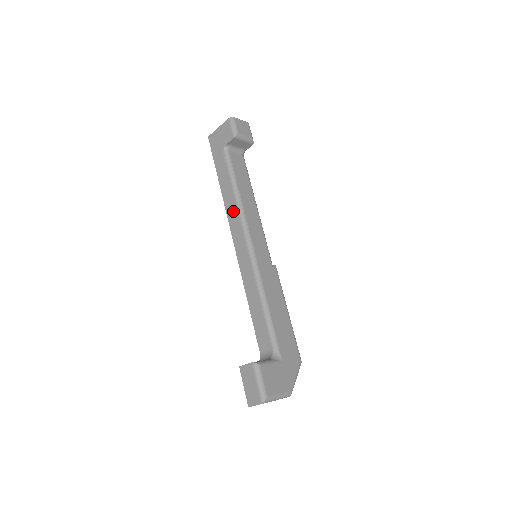
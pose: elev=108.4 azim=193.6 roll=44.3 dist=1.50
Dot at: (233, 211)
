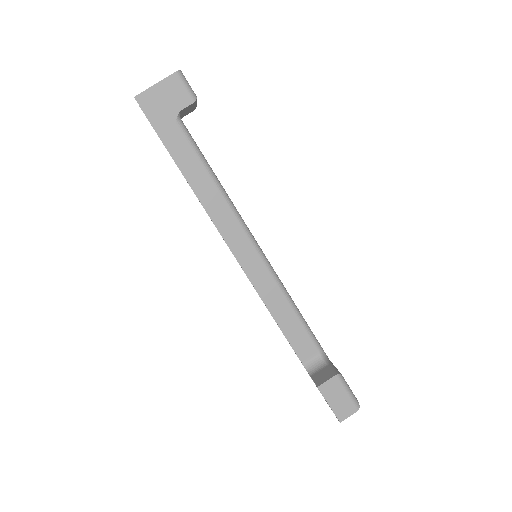
Dot at: (218, 205)
